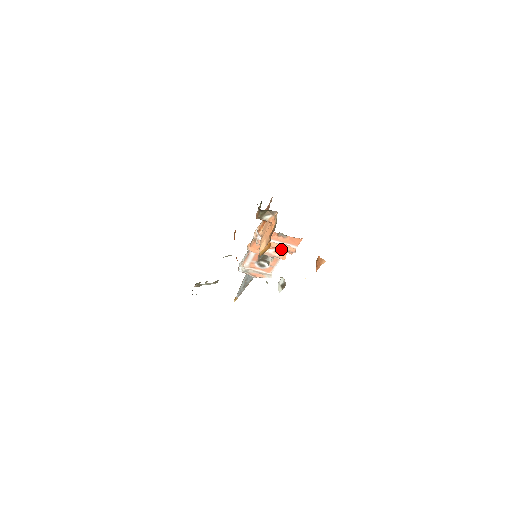
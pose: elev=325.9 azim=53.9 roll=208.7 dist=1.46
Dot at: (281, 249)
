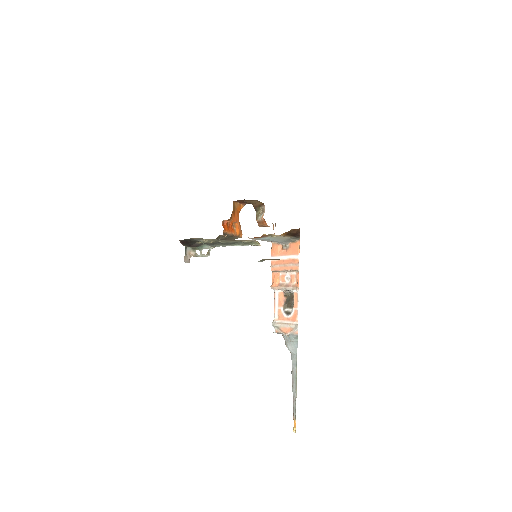
Dot at: (288, 265)
